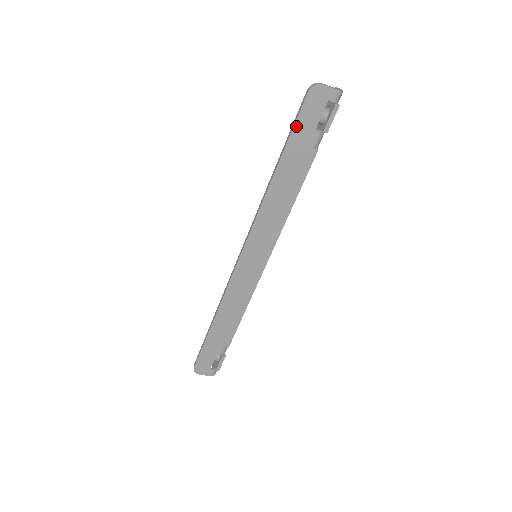
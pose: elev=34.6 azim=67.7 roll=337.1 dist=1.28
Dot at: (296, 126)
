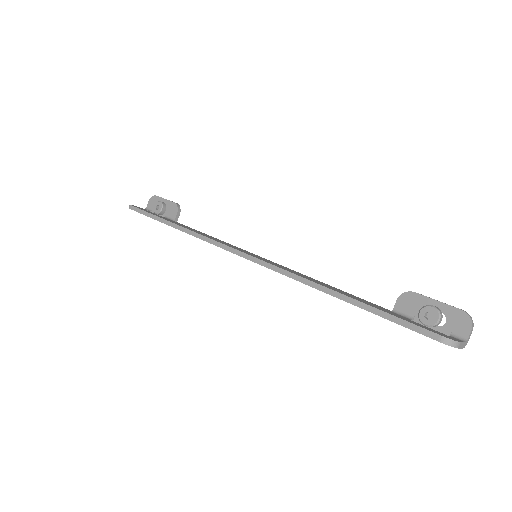
Dot at: (395, 322)
